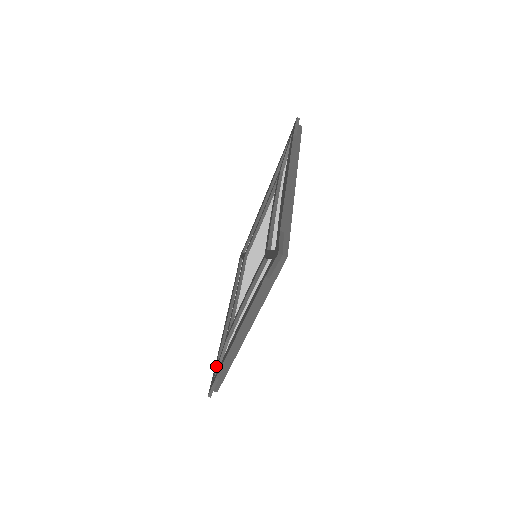
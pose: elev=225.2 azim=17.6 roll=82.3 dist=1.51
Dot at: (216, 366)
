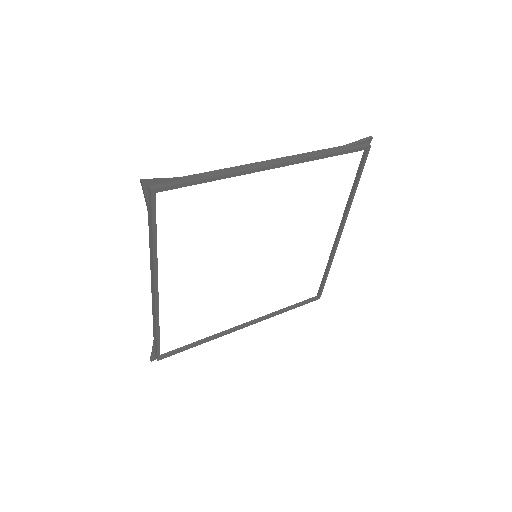
Dot at: occluded
